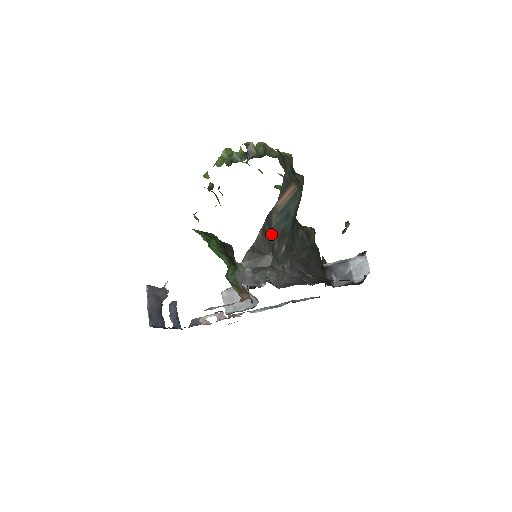
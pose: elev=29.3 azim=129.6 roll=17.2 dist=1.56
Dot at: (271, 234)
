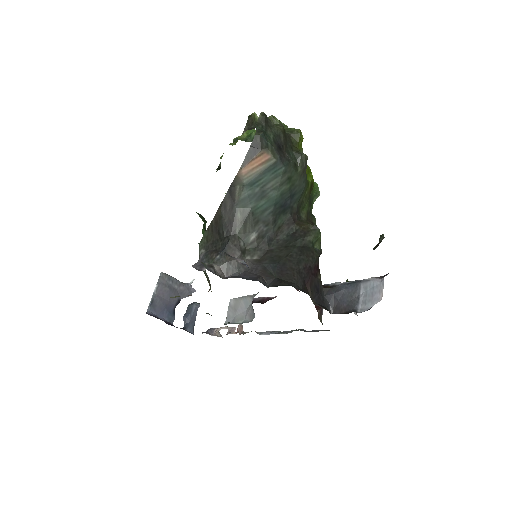
Dot at: (233, 212)
